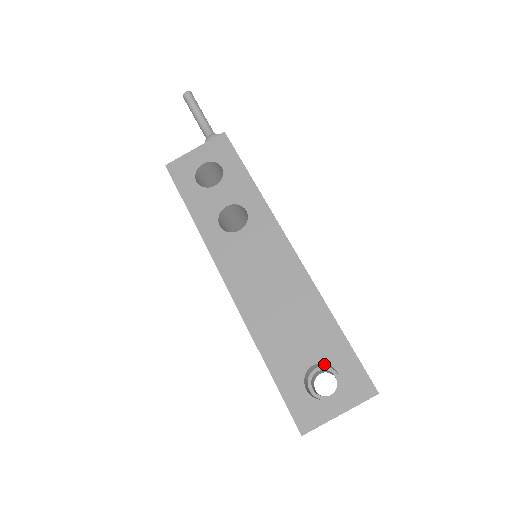
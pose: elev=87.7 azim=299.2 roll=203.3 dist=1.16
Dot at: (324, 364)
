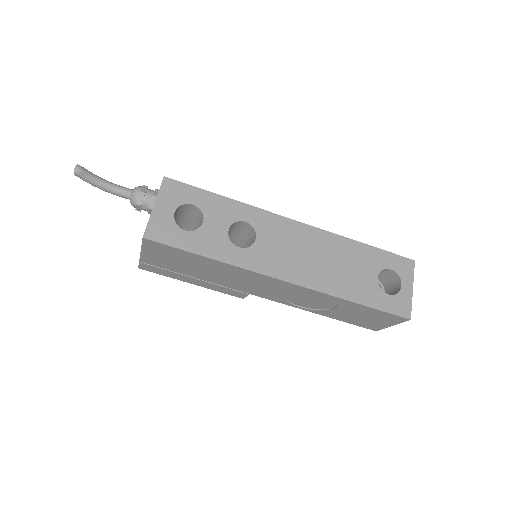
Dot at: occluded
